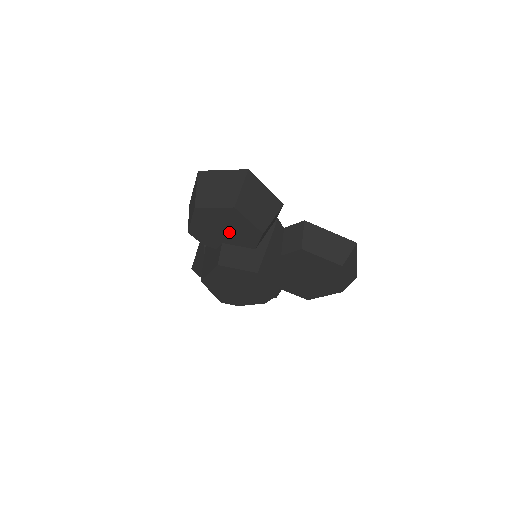
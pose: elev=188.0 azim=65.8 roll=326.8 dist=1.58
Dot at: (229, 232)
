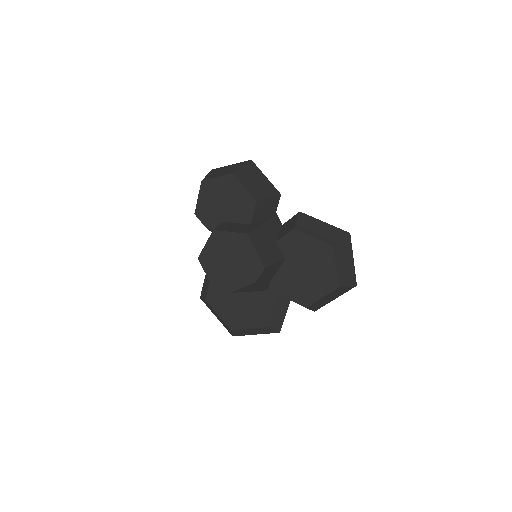
Dot at: (228, 206)
